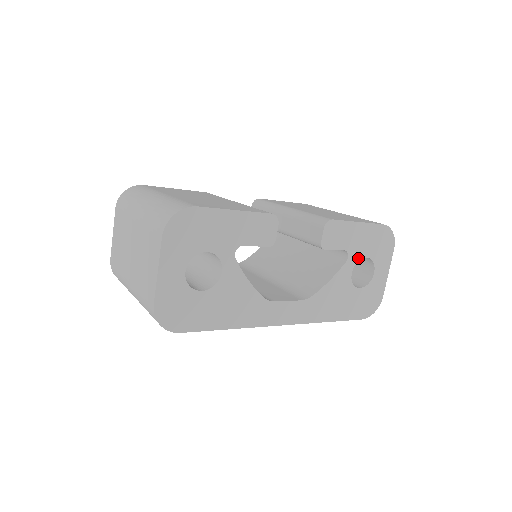
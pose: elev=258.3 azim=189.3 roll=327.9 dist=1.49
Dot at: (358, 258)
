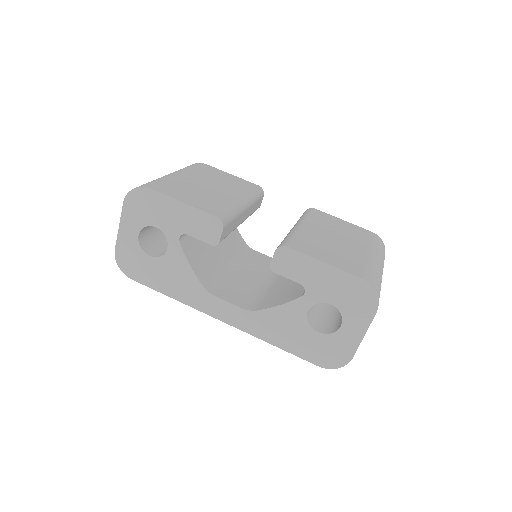
Dot at: (319, 300)
